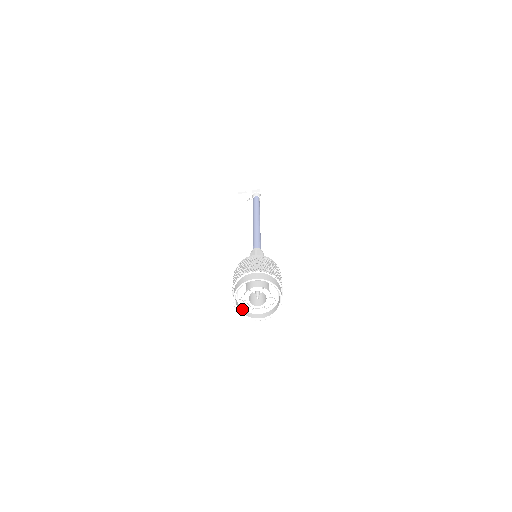
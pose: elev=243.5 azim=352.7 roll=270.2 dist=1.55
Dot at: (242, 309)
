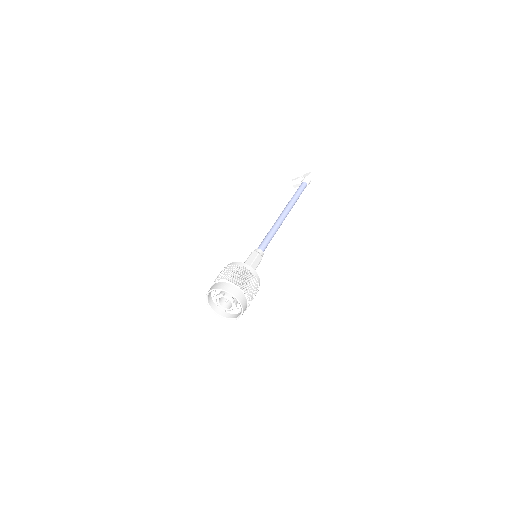
Dot at: (222, 311)
